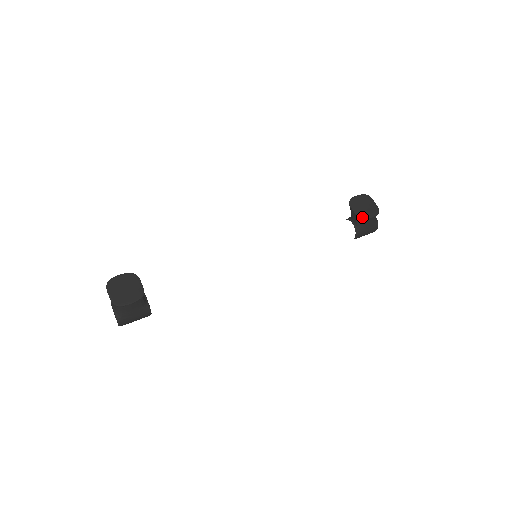
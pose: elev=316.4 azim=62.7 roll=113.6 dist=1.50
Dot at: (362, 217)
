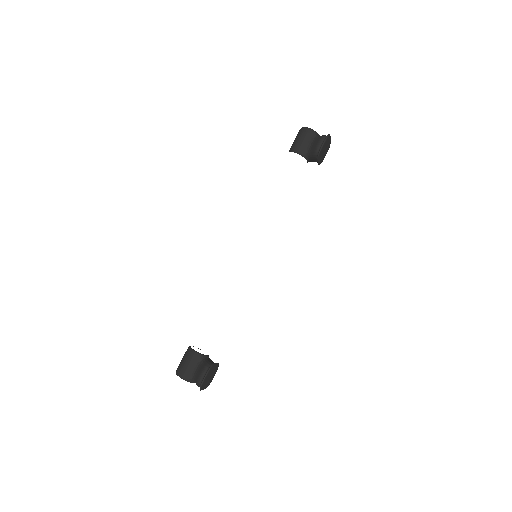
Dot at: occluded
